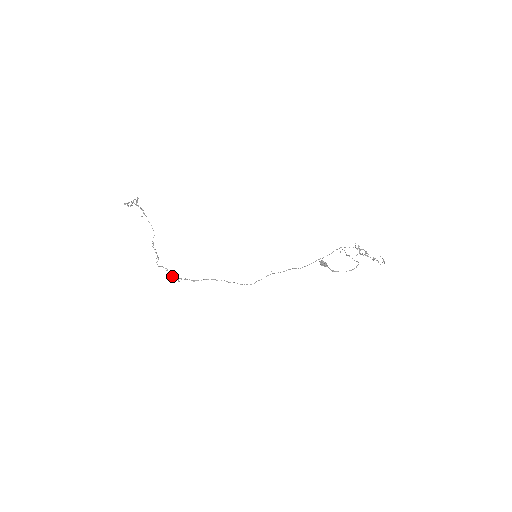
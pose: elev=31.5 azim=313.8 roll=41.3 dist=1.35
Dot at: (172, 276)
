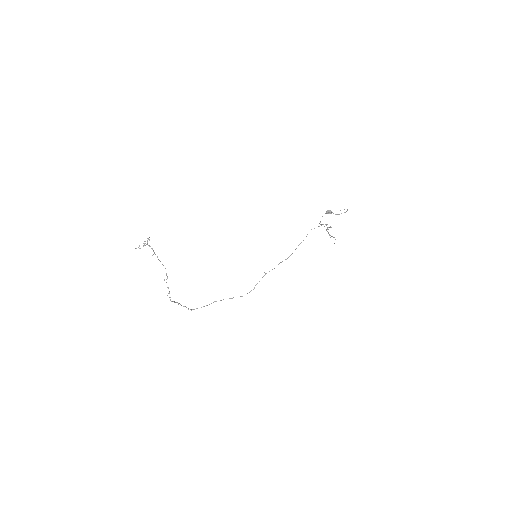
Dot at: occluded
